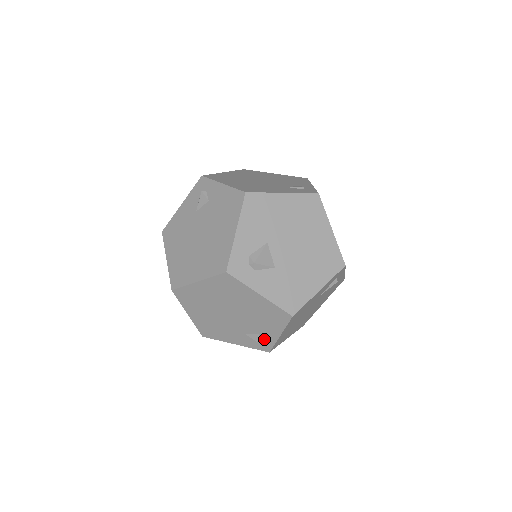
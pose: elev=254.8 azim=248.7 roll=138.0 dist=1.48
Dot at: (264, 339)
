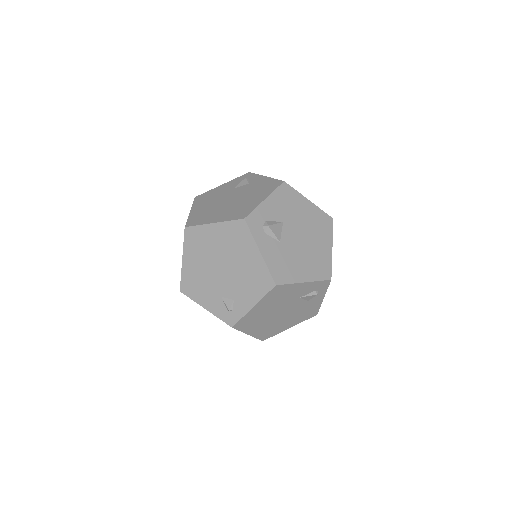
Dot at: (236, 308)
